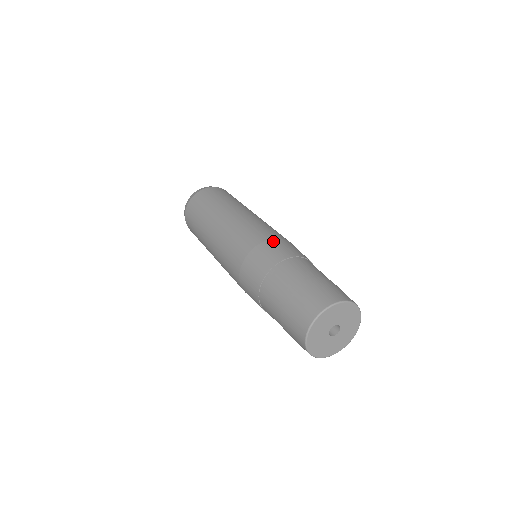
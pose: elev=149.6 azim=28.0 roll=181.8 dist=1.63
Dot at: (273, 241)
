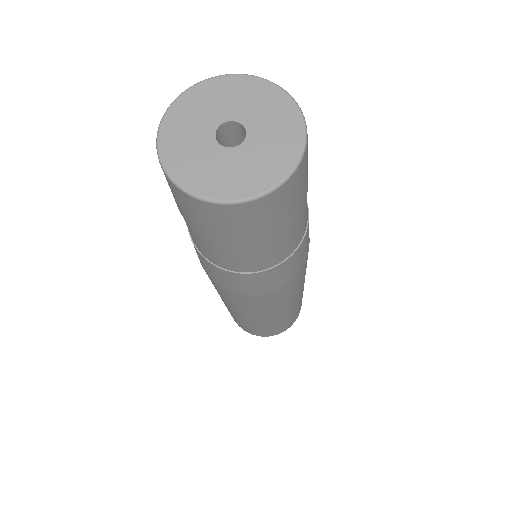
Dot at: occluded
